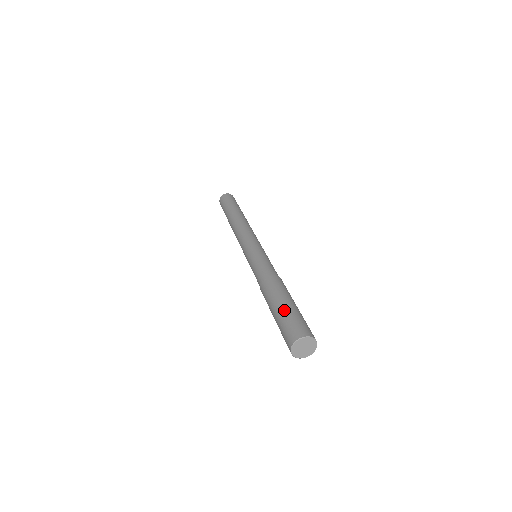
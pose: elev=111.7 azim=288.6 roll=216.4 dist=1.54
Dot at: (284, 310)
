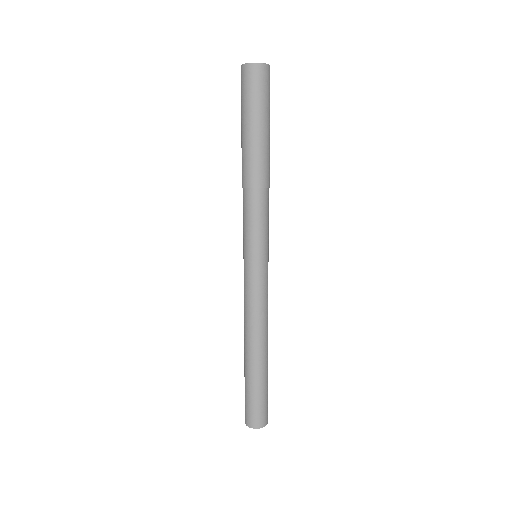
Dot at: occluded
